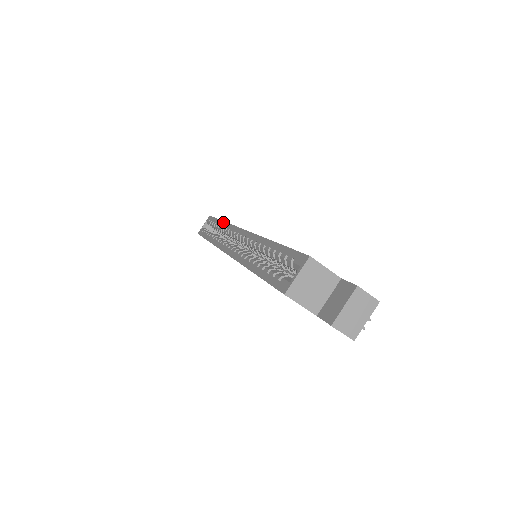
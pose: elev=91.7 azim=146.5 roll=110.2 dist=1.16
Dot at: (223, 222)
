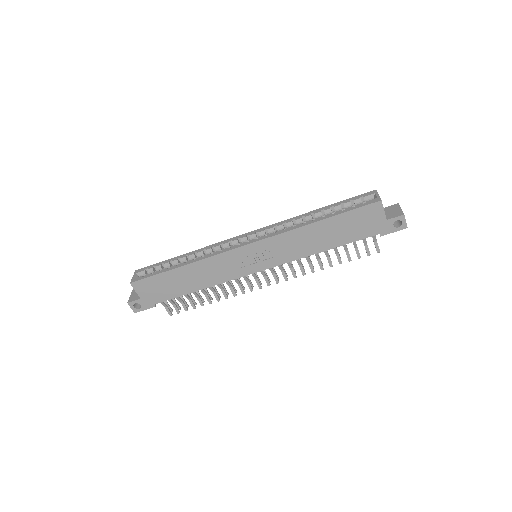
Dot at: (193, 251)
